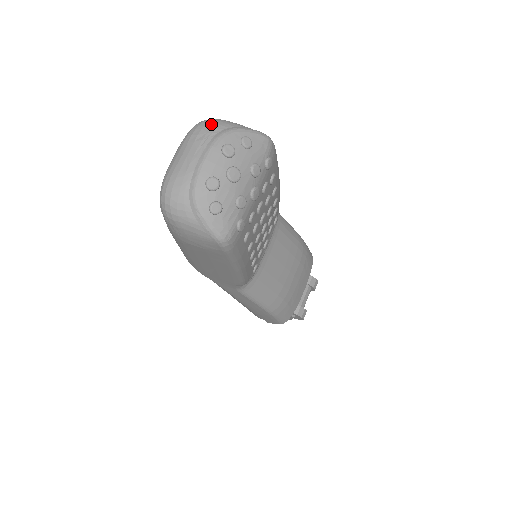
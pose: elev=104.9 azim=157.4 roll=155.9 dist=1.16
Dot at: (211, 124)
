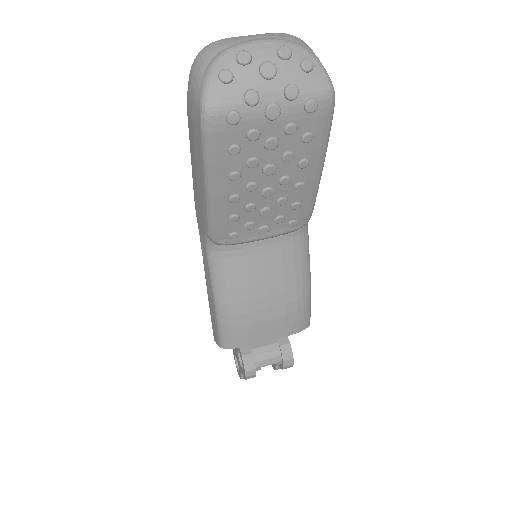
Dot at: (298, 38)
